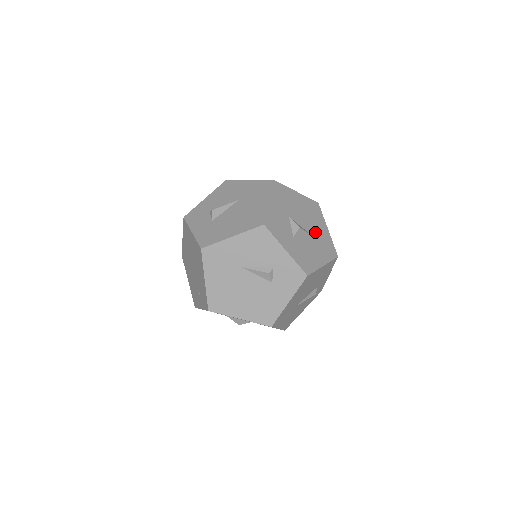
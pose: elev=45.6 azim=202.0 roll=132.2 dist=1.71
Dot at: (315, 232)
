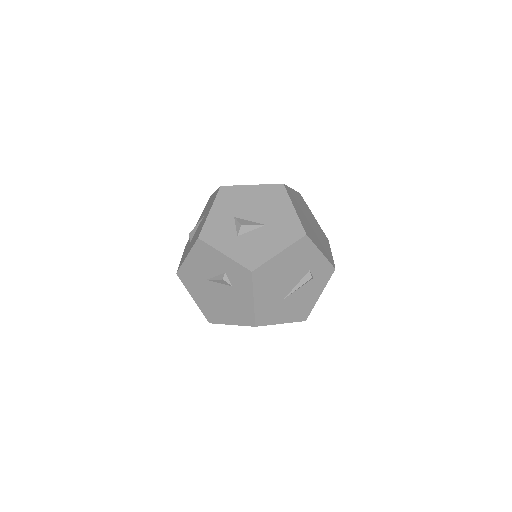
Dot at: (272, 219)
